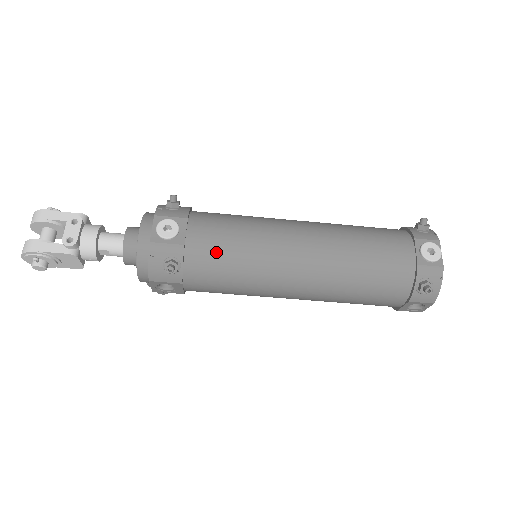
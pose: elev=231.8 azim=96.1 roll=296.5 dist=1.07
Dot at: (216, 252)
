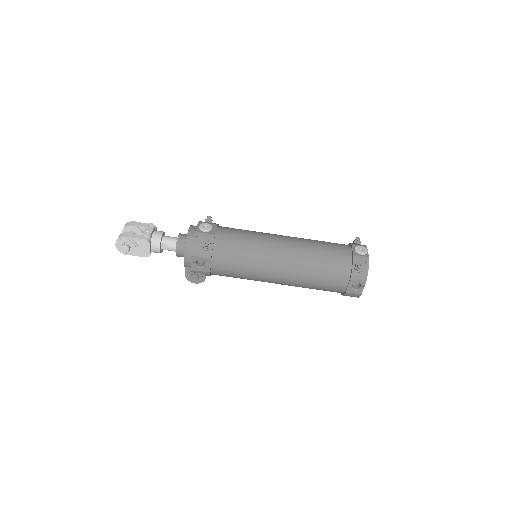
Dot at: (233, 240)
